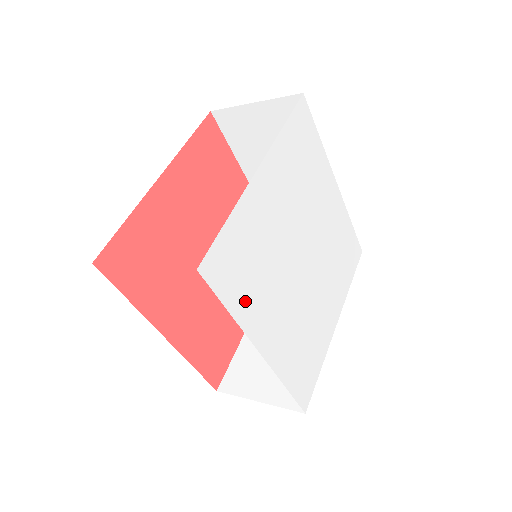
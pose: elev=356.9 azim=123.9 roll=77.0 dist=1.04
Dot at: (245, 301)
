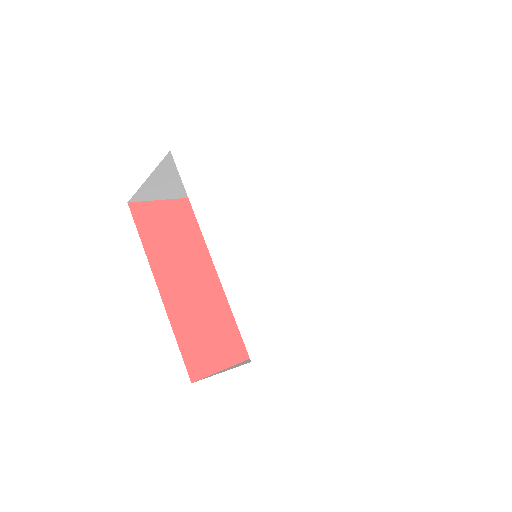
Dot at: (206, 203)
